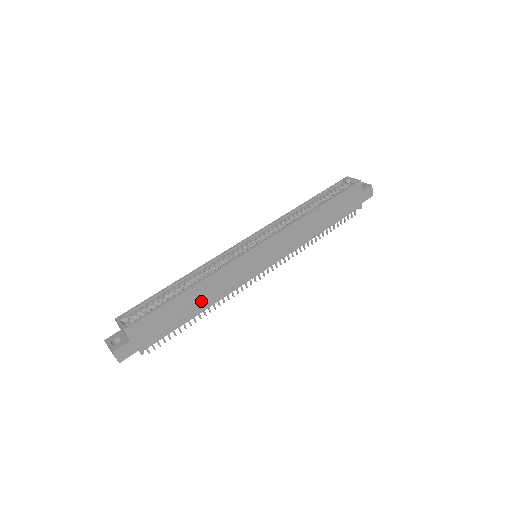
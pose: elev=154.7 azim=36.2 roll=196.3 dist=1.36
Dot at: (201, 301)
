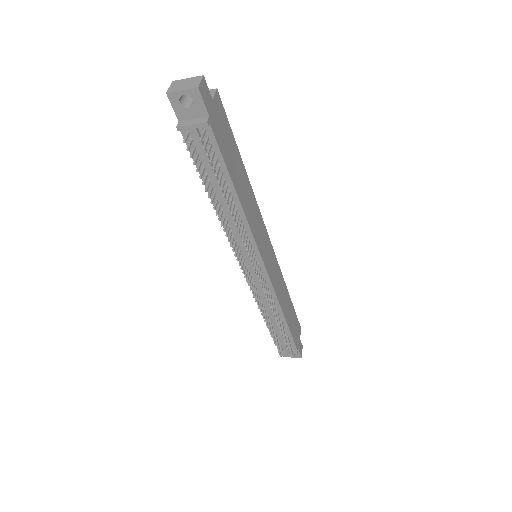
Dot at: (243, 192)
